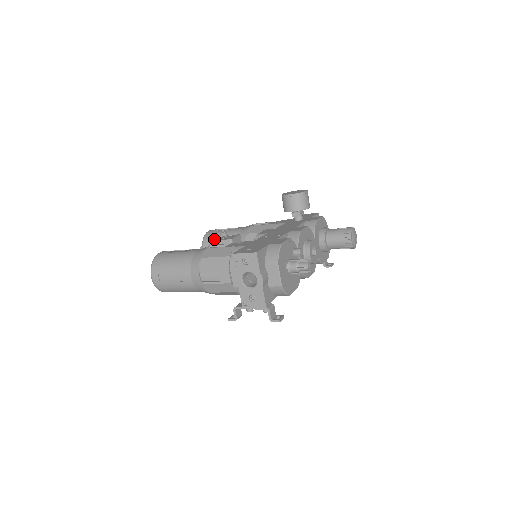
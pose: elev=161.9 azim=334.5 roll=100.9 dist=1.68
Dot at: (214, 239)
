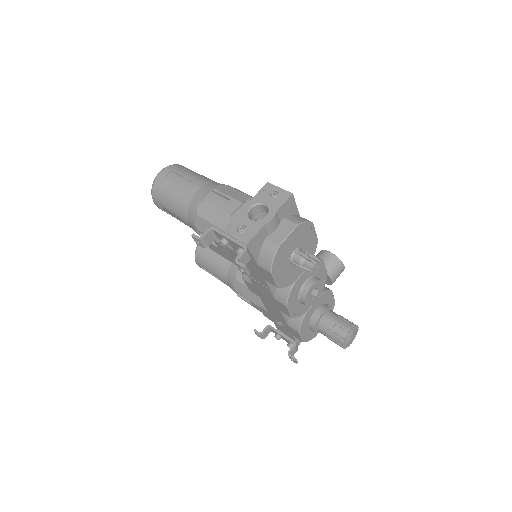
Dot at: occluded
